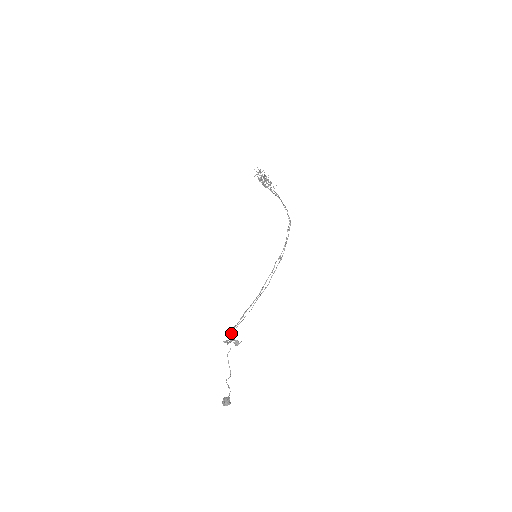
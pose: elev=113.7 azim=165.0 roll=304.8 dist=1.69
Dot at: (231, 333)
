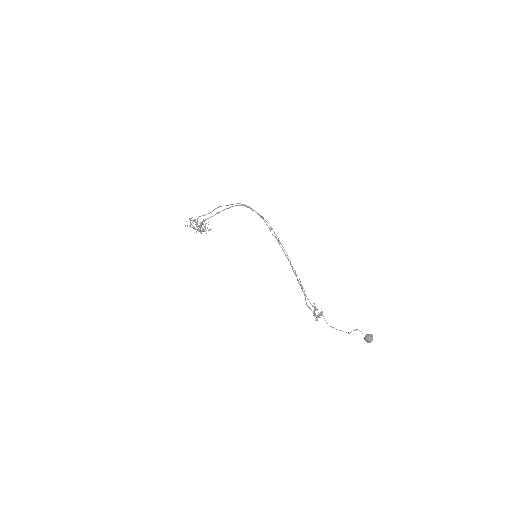
Dot at: (309, 308)
